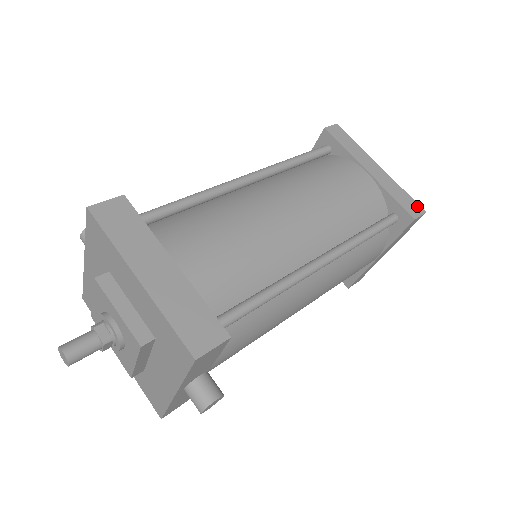
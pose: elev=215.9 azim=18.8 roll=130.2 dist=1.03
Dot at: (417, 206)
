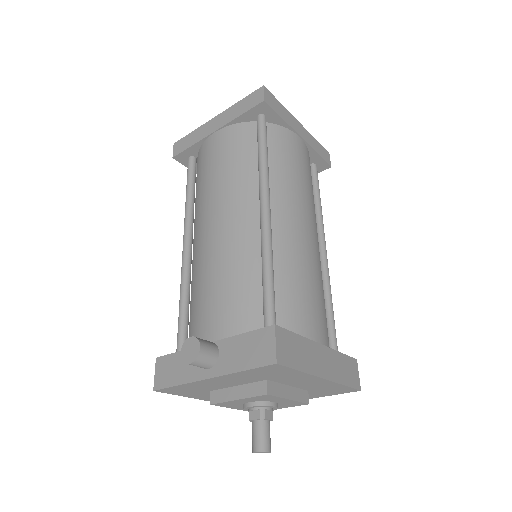
Dot at: (326, 151)
